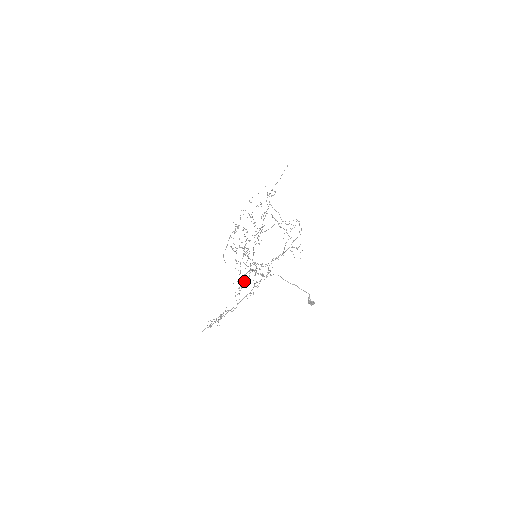
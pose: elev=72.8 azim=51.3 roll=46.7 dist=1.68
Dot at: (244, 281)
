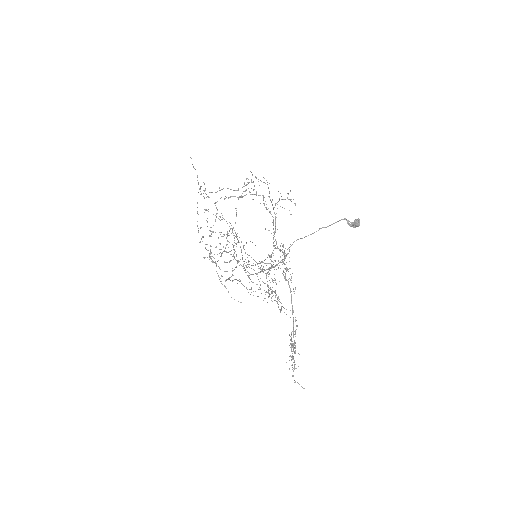
Dot at: (274, 292)
